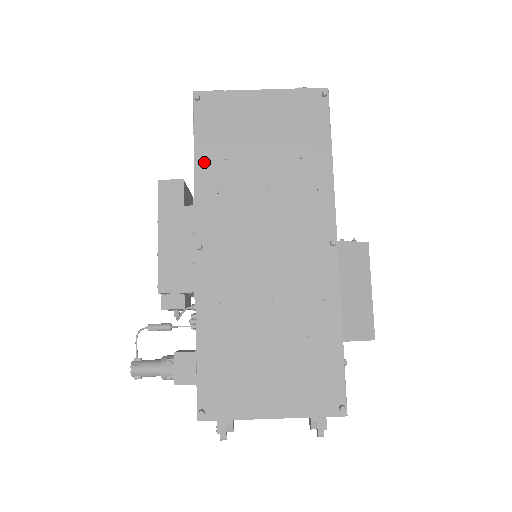
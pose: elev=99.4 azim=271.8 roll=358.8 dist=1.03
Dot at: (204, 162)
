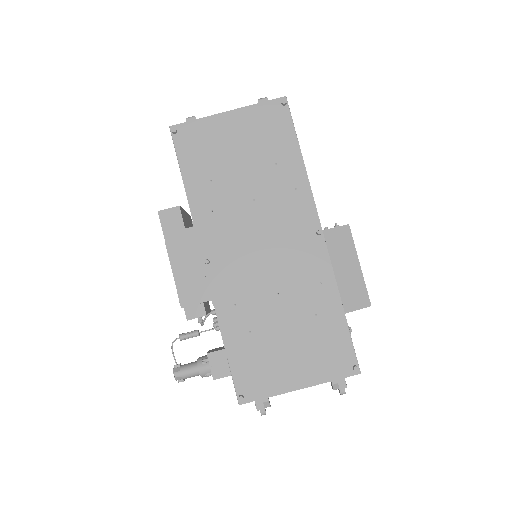
Dot at: (193, 187)
